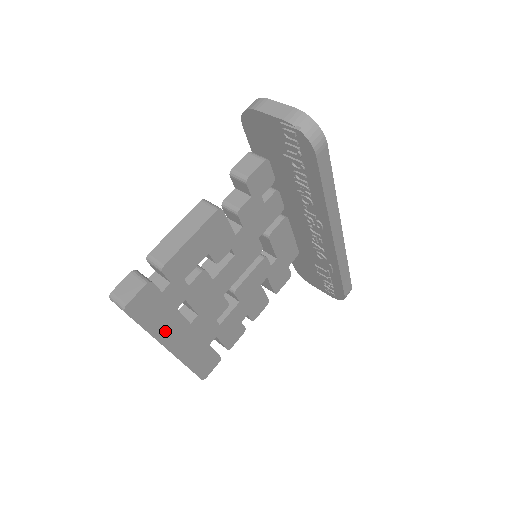
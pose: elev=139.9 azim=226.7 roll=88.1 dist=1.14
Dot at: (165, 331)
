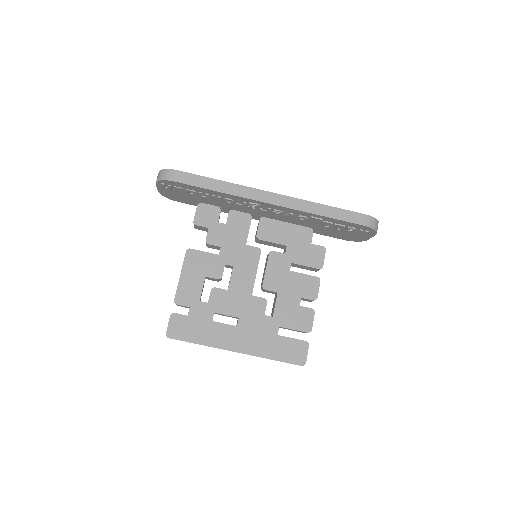
Dot at: (216, 339)
